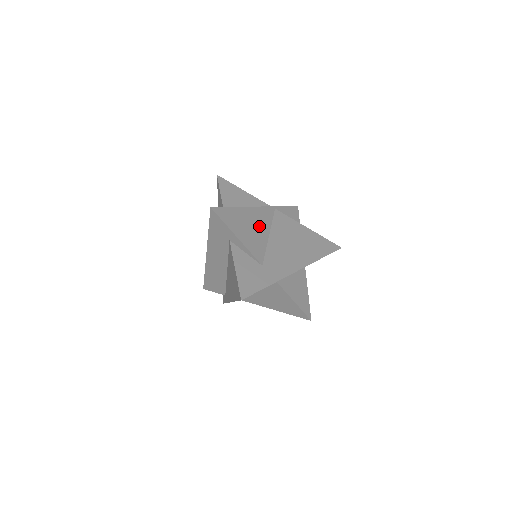
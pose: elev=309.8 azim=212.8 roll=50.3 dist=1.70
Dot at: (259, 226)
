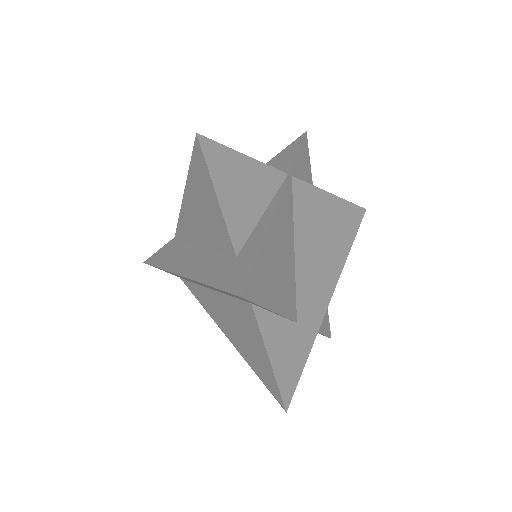
Dot at: (285, 245)
